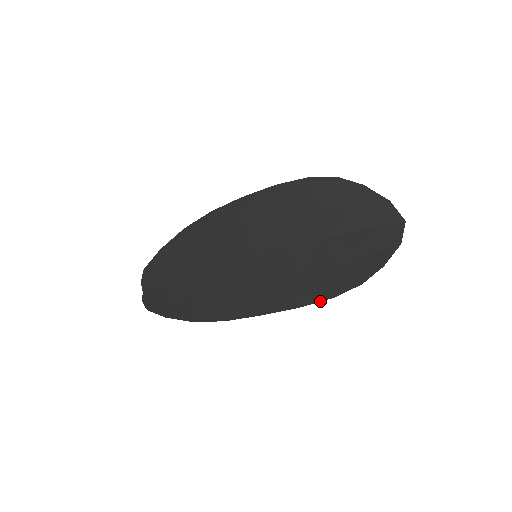
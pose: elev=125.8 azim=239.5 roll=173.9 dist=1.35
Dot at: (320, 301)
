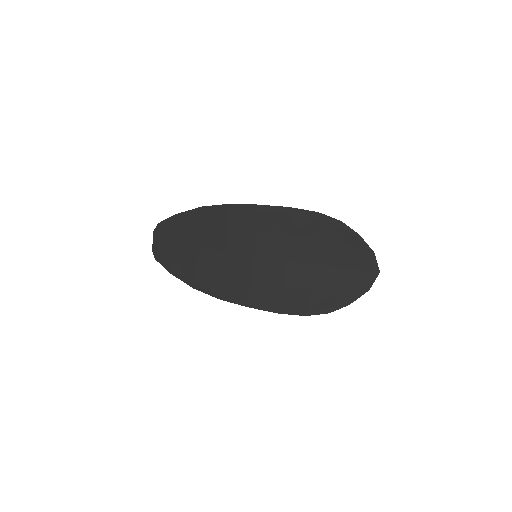
Dot at: occluded
